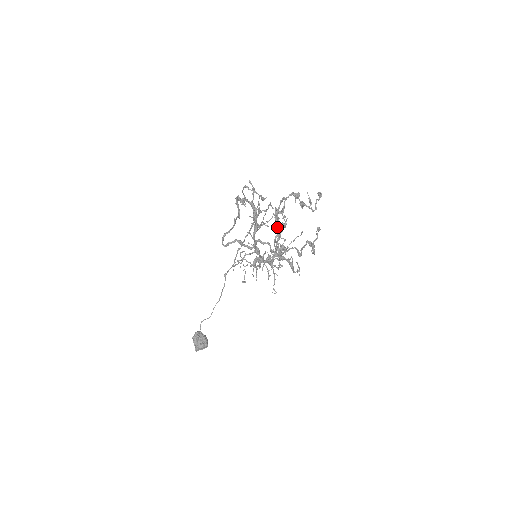
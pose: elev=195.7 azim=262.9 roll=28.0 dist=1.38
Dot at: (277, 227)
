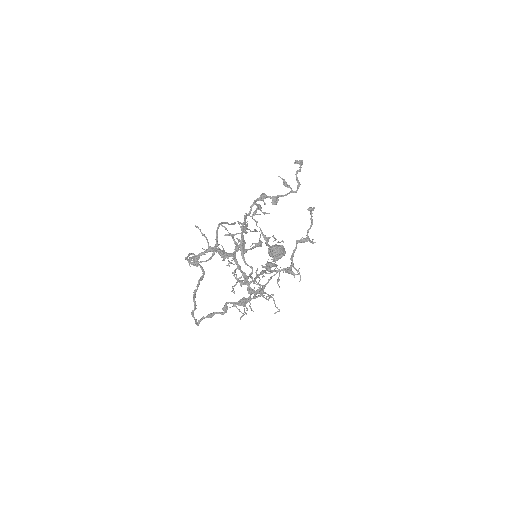
Dot at: occluded
